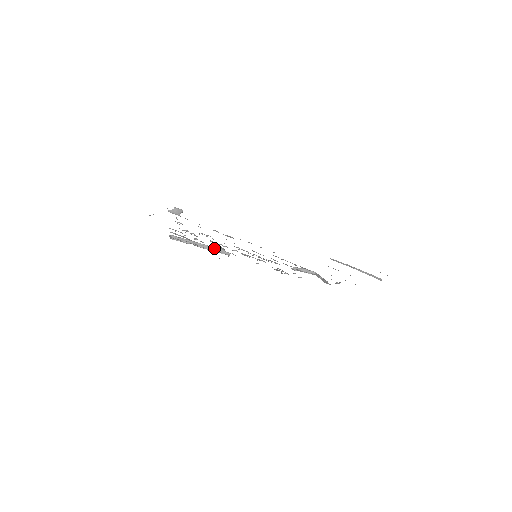
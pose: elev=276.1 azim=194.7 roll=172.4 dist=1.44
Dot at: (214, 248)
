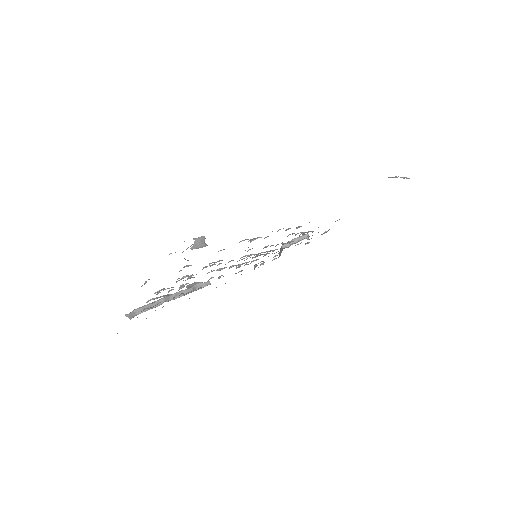
Dot at: (190, 288)
